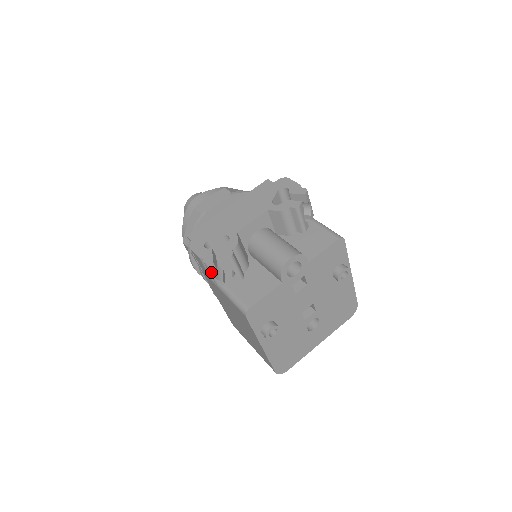
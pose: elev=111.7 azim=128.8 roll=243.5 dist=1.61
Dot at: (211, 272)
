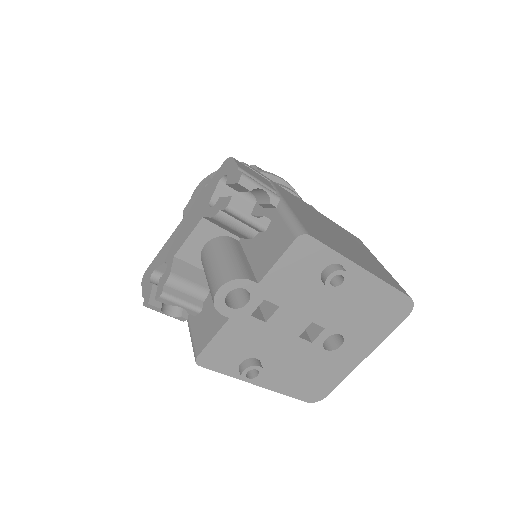
Dot at: occluded
